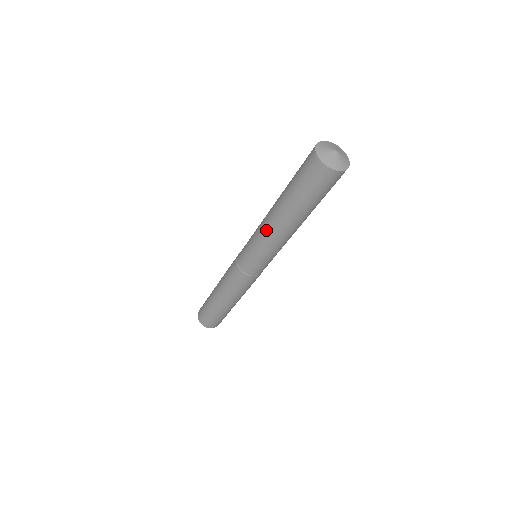
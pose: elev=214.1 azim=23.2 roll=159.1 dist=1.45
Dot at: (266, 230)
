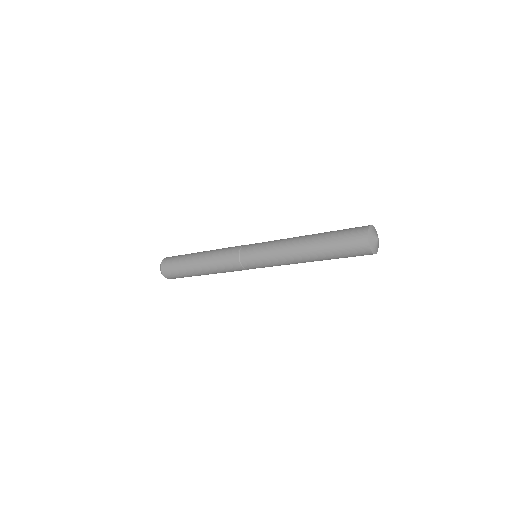
Dot at: (287, 244)
